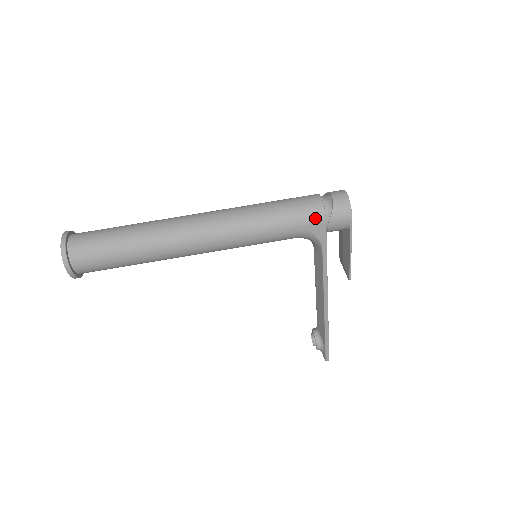
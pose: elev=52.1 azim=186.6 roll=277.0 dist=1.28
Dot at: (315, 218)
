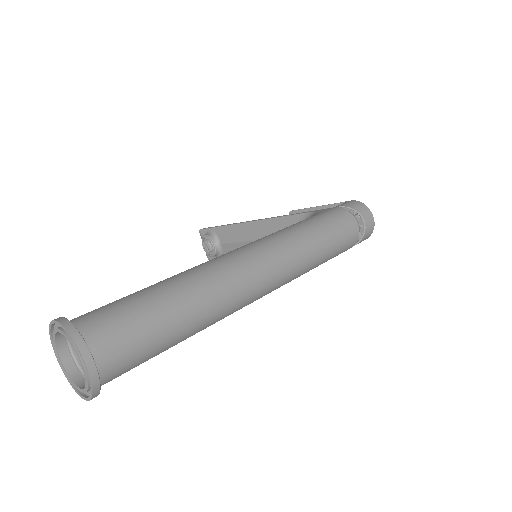
Dot at: occluded
